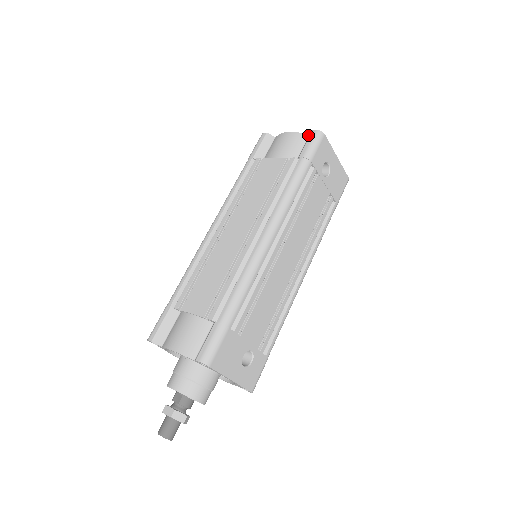
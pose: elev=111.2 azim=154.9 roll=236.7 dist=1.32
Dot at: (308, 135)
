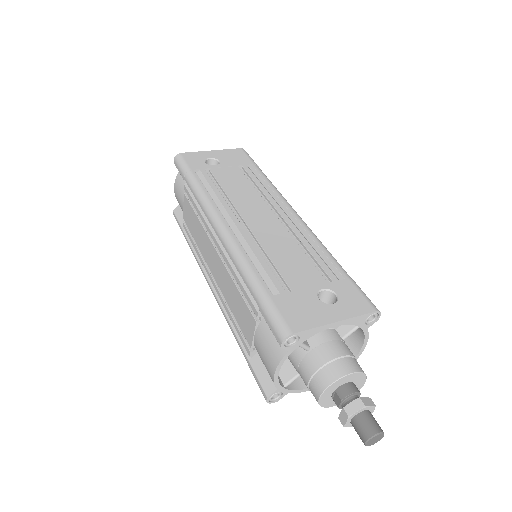
Dot at: occluded
